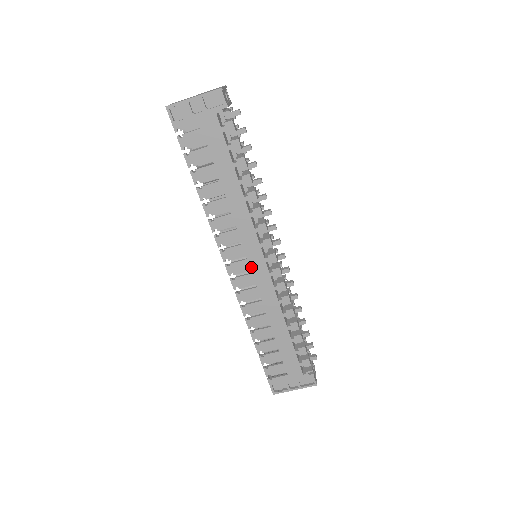
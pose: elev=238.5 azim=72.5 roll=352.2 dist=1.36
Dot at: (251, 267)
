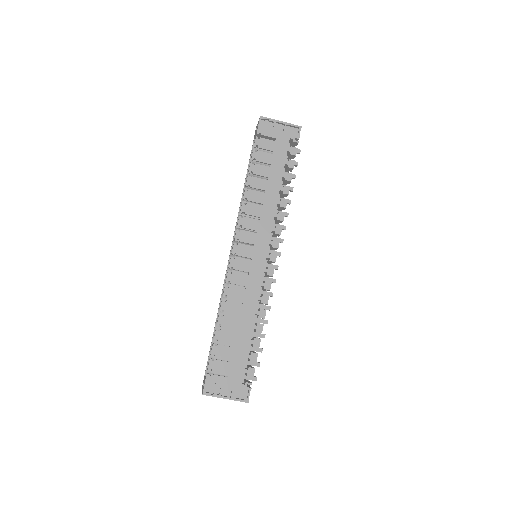
Dot at: (253, 256)
